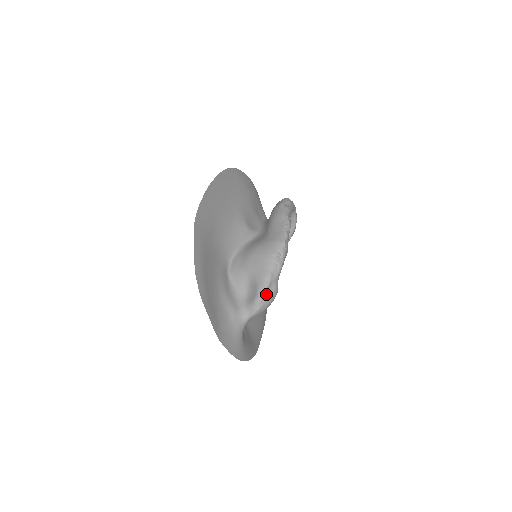
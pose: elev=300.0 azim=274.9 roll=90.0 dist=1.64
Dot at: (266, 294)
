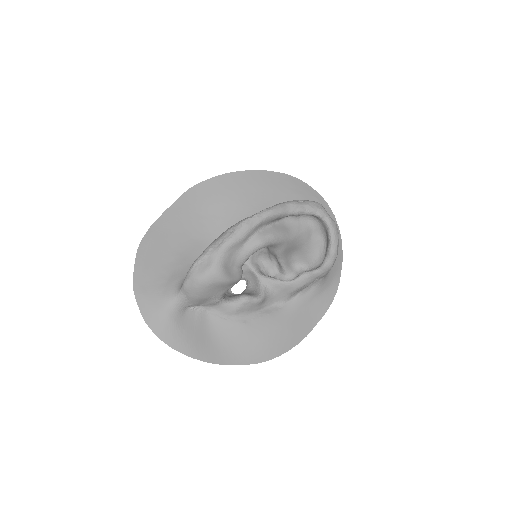
Dot at: (198, 266)
